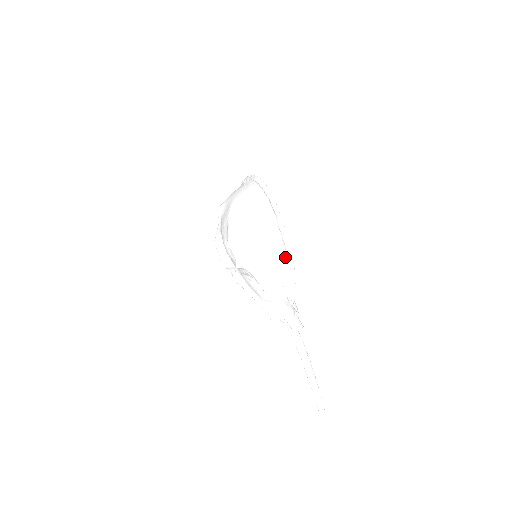
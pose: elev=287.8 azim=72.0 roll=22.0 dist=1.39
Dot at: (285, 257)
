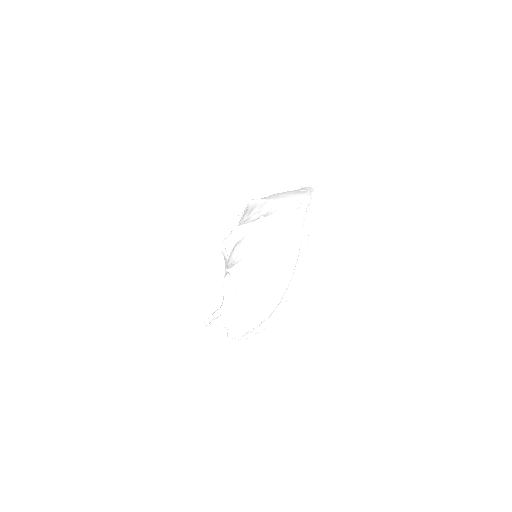
Dot at: (248, 330)
